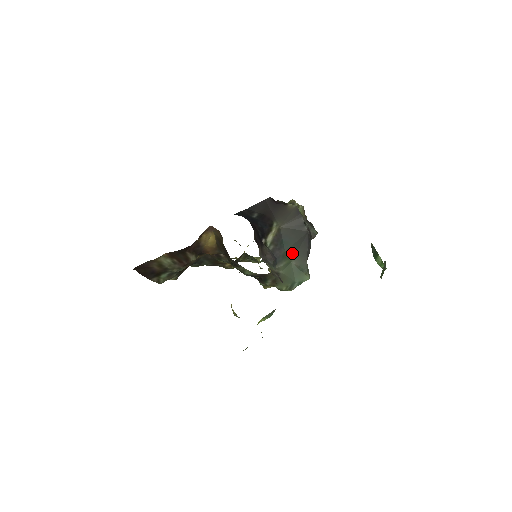
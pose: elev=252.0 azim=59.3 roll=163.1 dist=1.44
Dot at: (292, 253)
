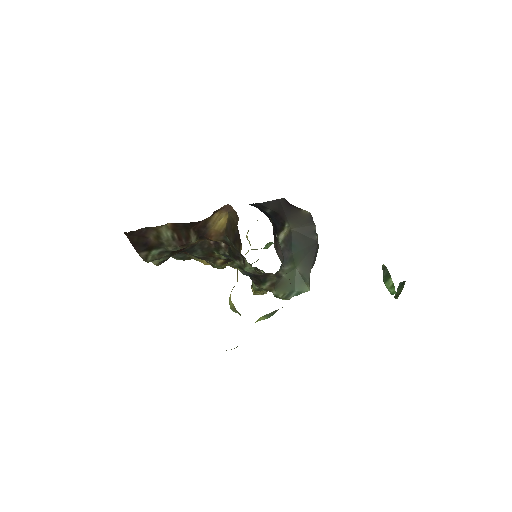
Dot at: (299, 259)
